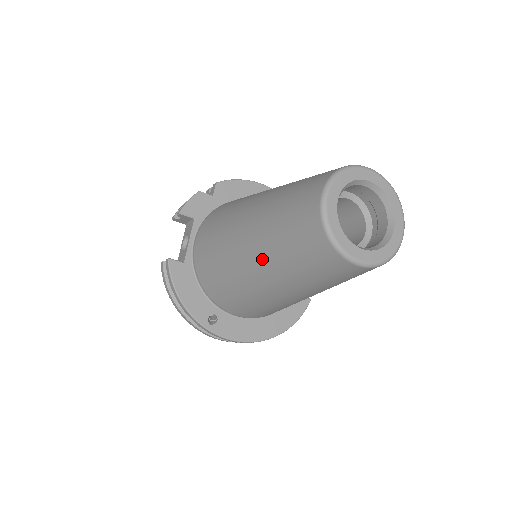
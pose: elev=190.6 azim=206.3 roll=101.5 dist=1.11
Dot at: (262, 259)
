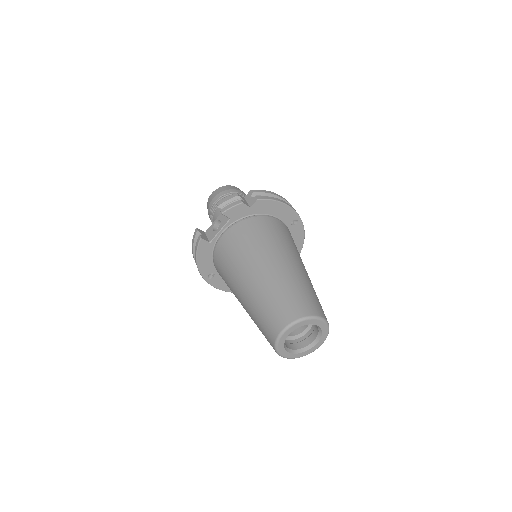
Dot at: (246, 305)
